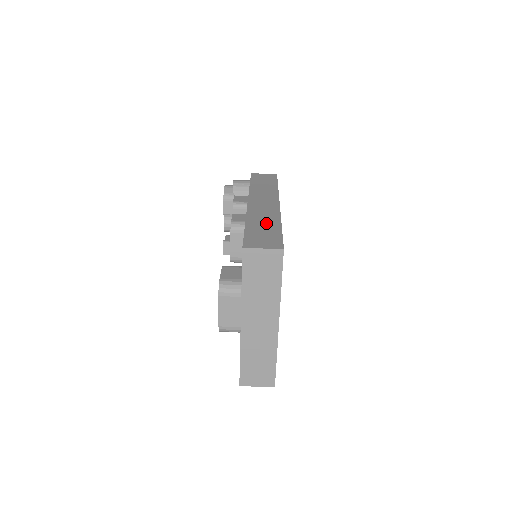
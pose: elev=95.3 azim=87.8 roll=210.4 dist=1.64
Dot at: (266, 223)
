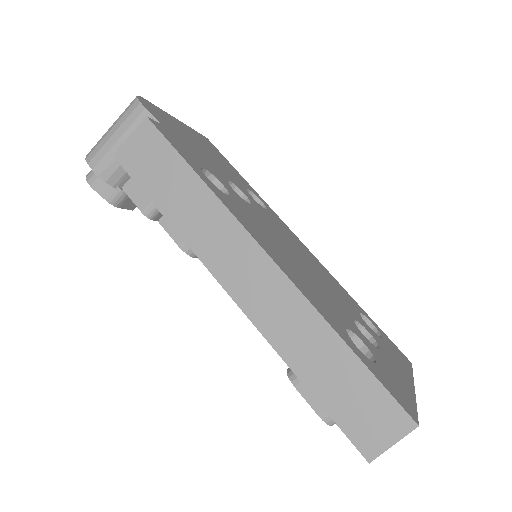
Dot at: (323, 356)
